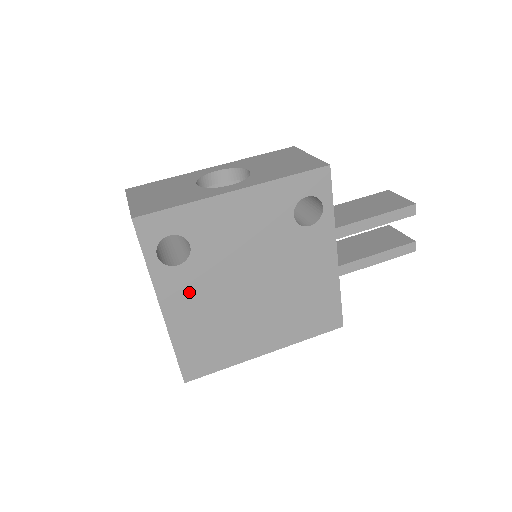
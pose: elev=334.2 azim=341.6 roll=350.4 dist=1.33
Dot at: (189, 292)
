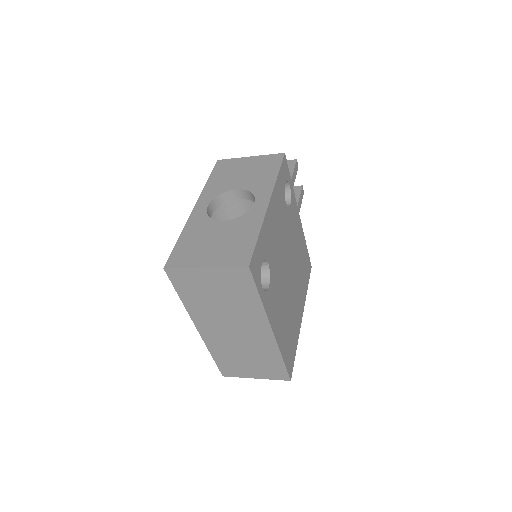
Dot at: (276, 303)
